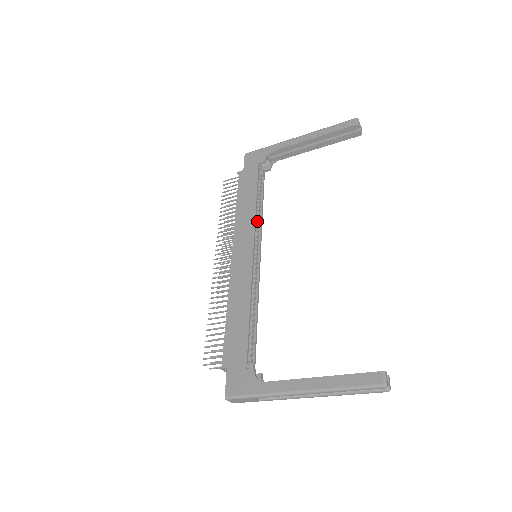
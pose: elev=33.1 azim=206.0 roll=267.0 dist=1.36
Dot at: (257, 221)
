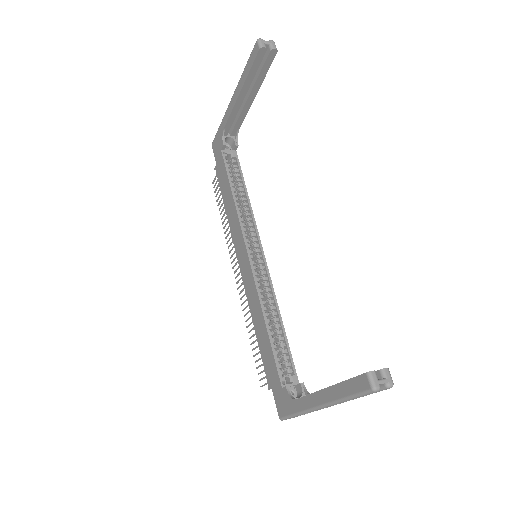
Dot at: (246, 214)
